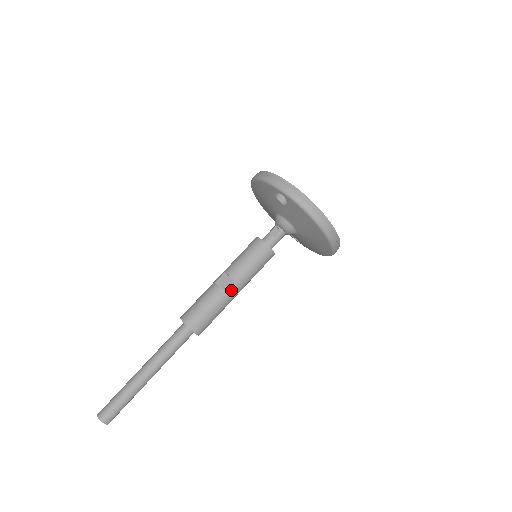
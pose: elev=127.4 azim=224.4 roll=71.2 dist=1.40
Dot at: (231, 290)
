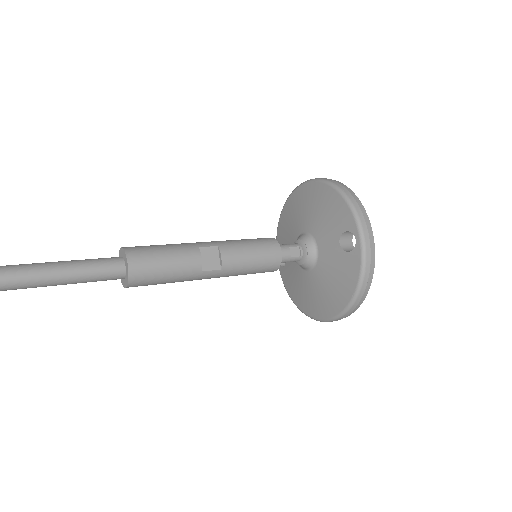
Dot at: (208, 273)
